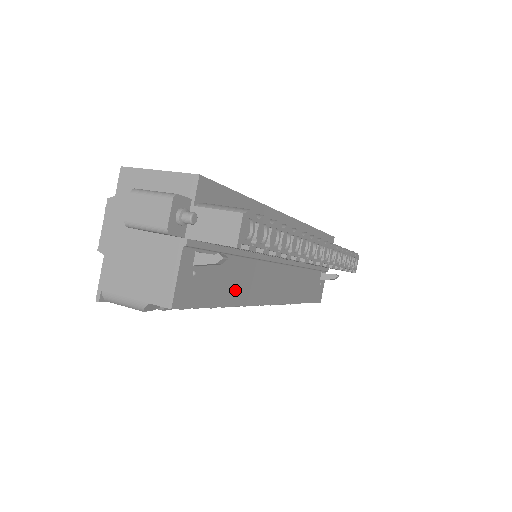
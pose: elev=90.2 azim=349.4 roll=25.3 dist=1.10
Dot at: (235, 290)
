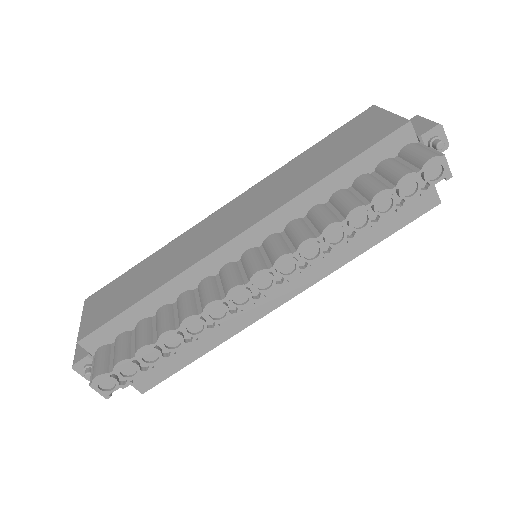
Dot at: (205, 340)
